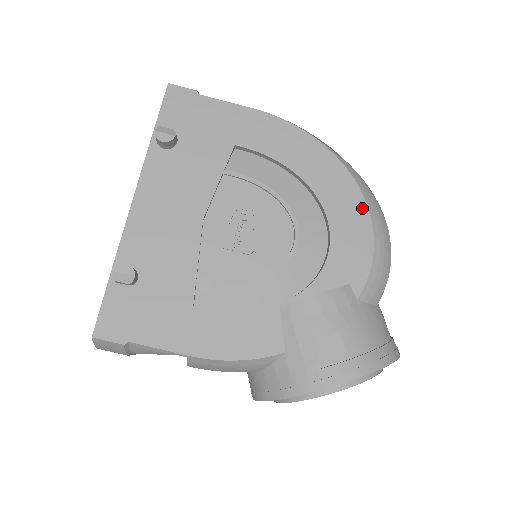
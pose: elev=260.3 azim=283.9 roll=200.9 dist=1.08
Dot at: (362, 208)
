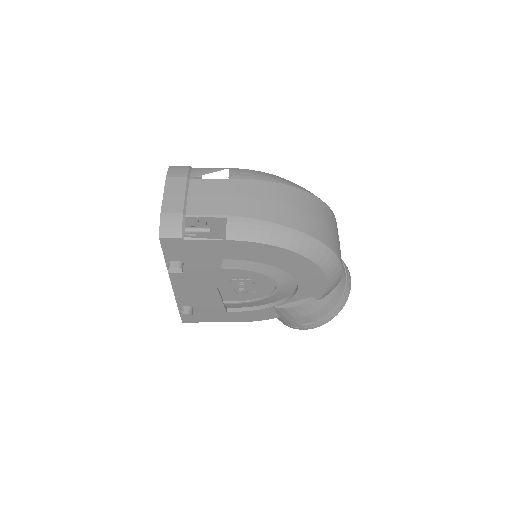
Dot at: (318, 272)
